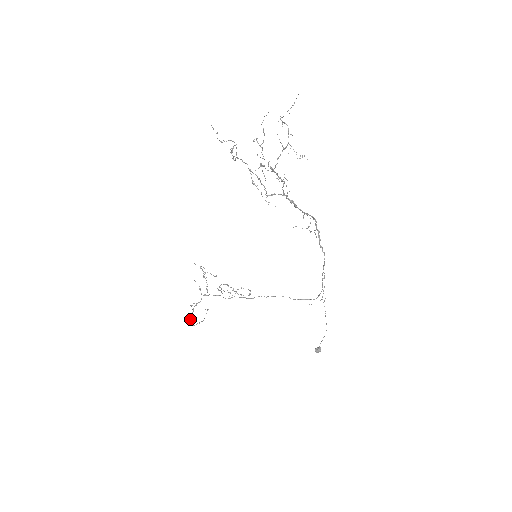
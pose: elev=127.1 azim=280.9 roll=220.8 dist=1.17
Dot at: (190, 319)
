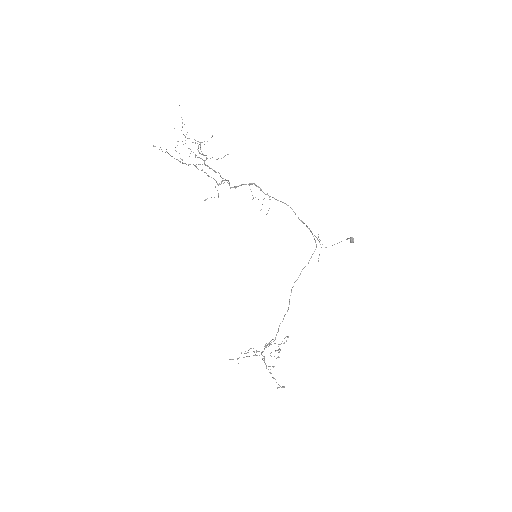
Dot at: (273, 367)
